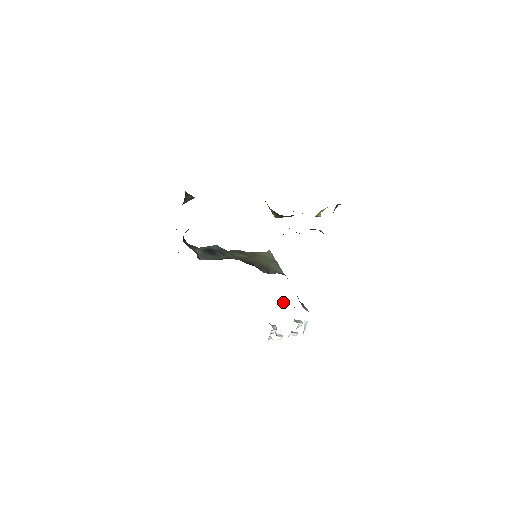
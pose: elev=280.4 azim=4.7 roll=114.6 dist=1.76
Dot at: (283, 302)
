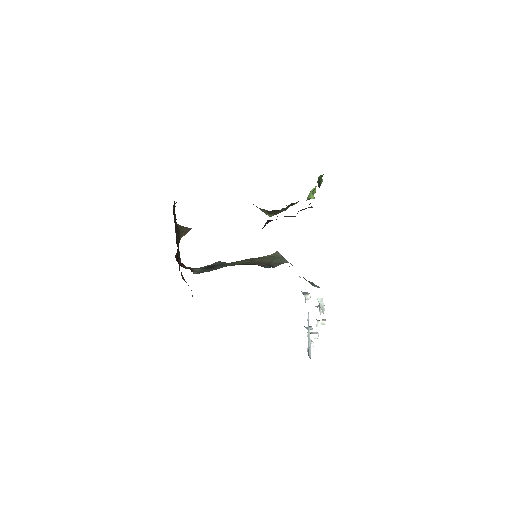
Dot at: (306, 297)
